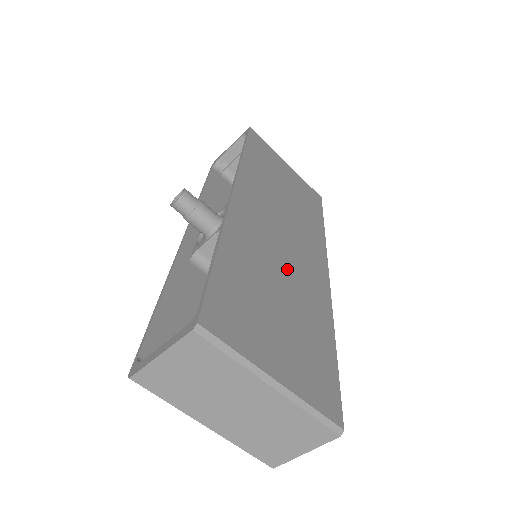
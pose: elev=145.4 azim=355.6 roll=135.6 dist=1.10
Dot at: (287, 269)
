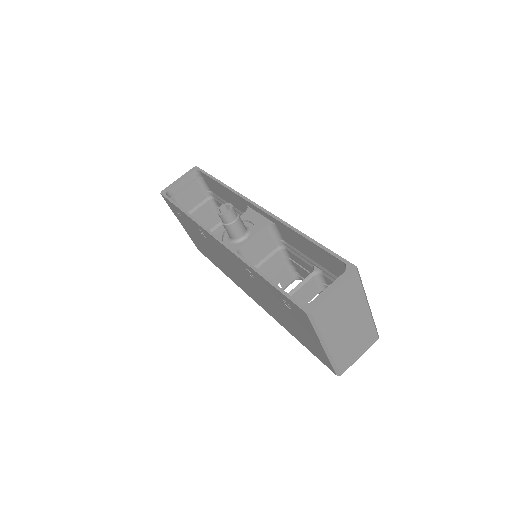
Dot at: occluded
